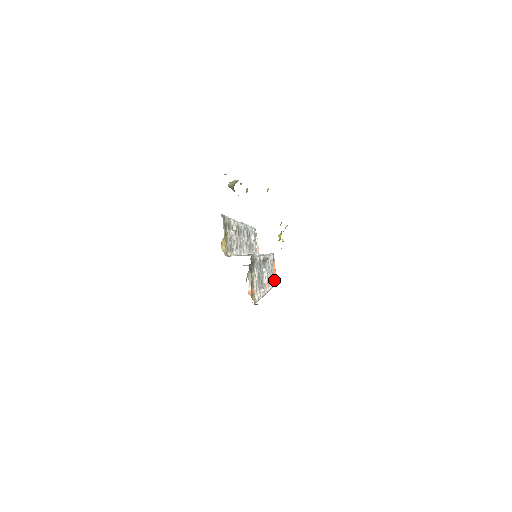
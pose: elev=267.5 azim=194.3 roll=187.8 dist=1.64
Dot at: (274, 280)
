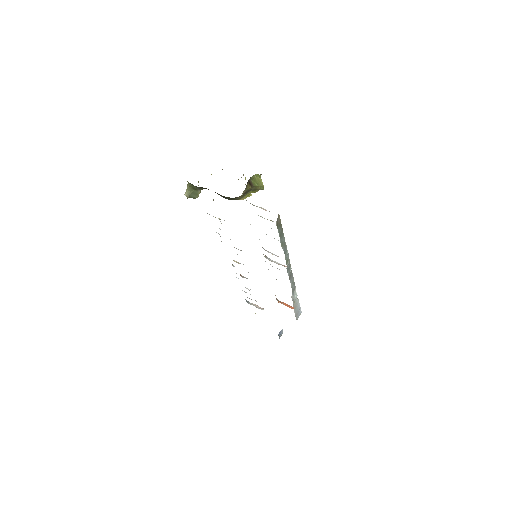
Dot at: occluded
